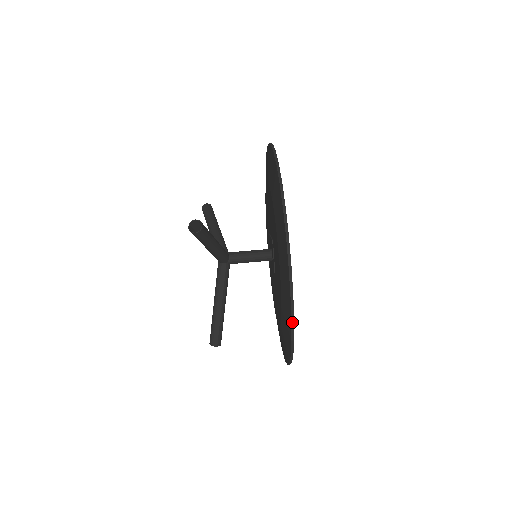
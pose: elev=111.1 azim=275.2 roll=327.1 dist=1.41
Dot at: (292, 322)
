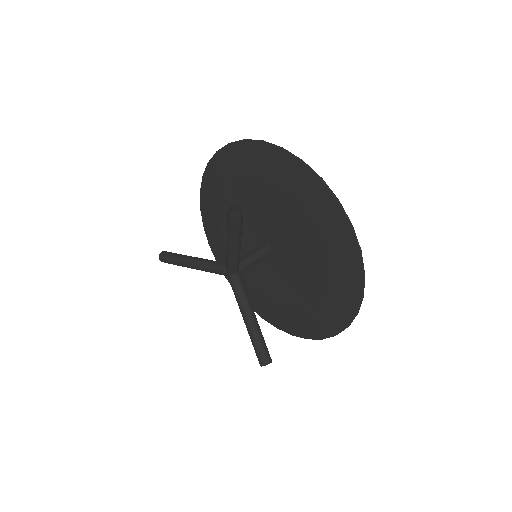
Dot at: (360, 252)
